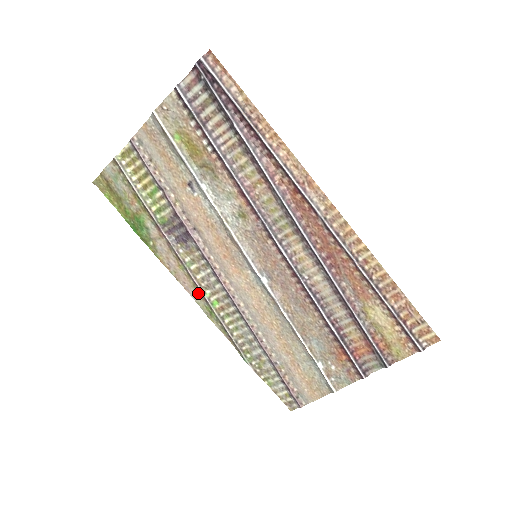
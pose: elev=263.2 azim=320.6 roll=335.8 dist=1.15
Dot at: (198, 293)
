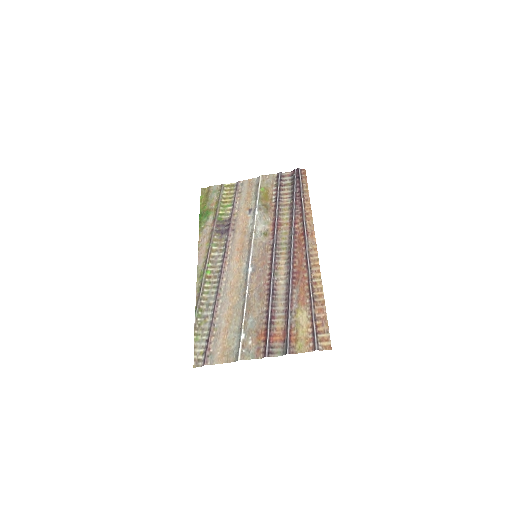
Dot at: (204, 262)
